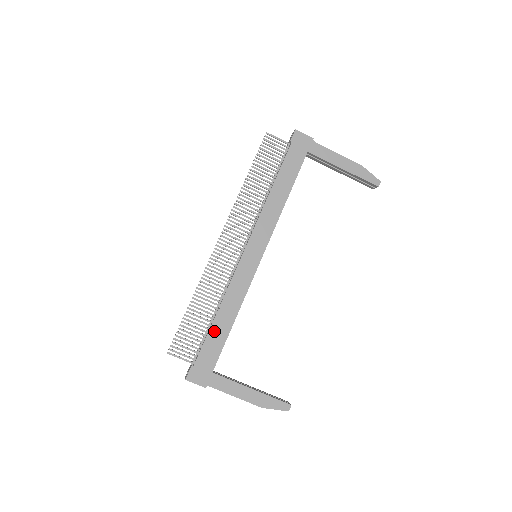
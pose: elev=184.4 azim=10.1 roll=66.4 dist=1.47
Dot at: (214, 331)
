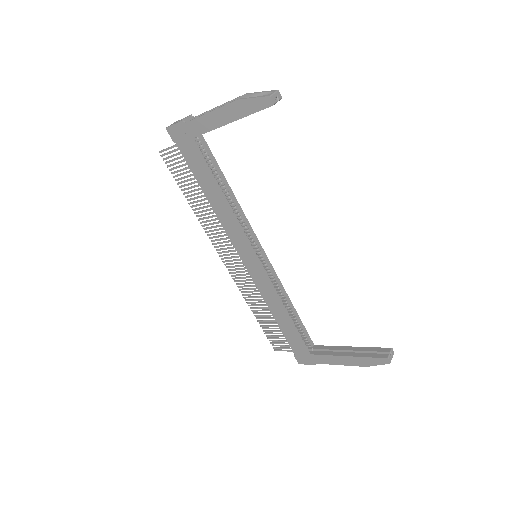
Dot at: (283, 328)
